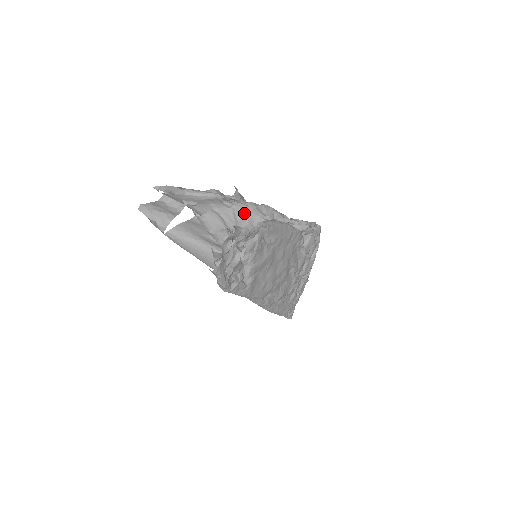
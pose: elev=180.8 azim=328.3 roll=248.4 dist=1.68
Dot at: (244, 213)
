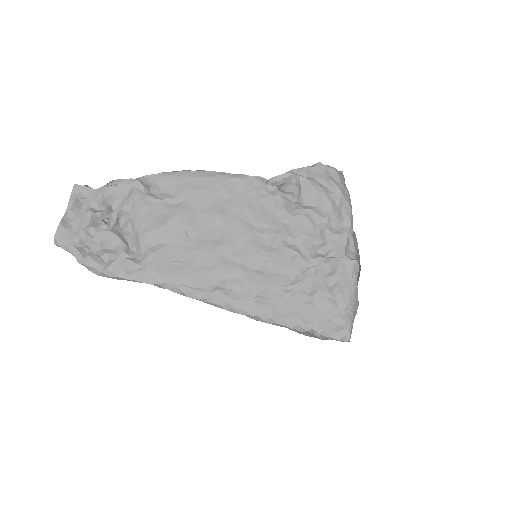
Dot at: occluded
